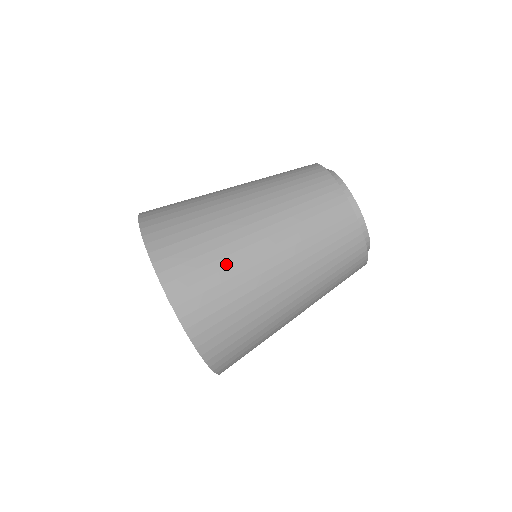
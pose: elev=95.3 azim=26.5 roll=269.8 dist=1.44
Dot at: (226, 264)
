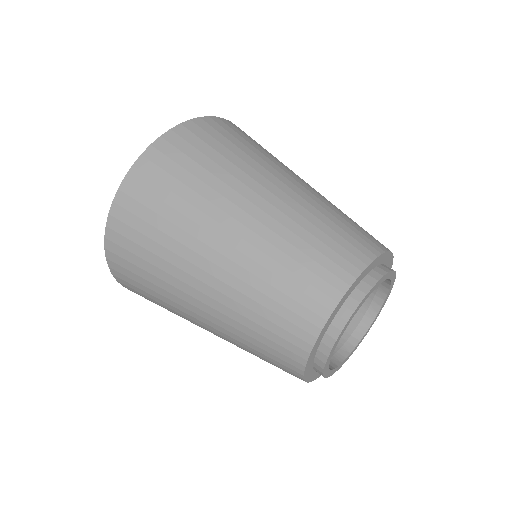
Dot at: (160, 275)
